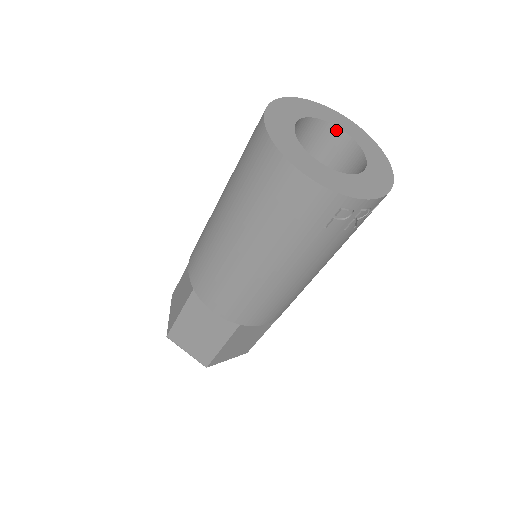
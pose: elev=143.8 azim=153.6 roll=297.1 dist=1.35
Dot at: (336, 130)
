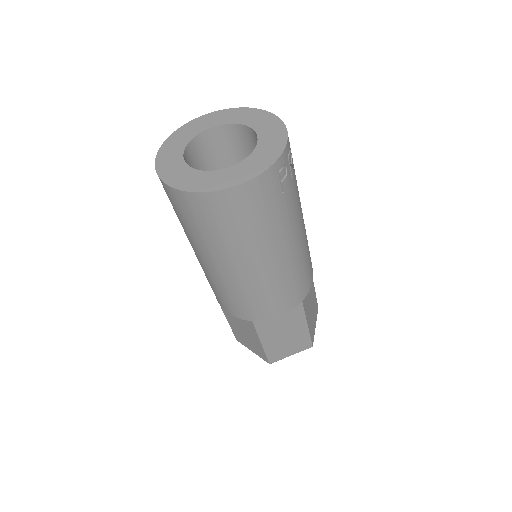
Dot at: (206, 133)
